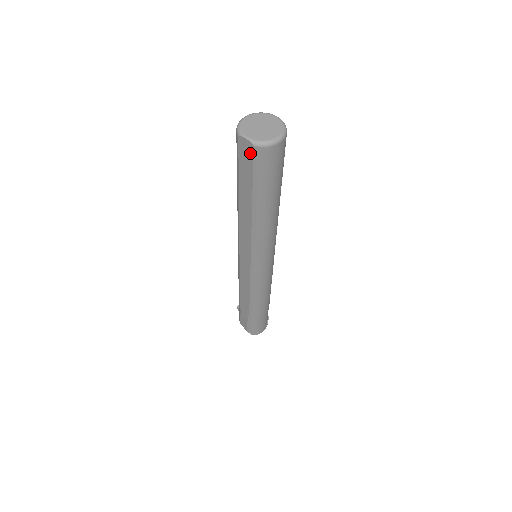
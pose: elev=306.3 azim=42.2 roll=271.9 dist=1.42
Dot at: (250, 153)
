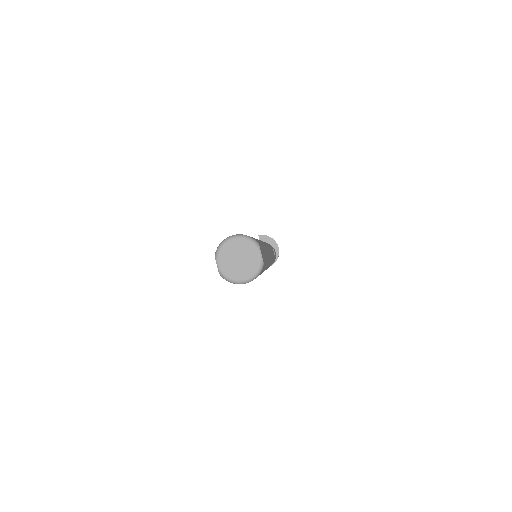
Dot at: occluded
